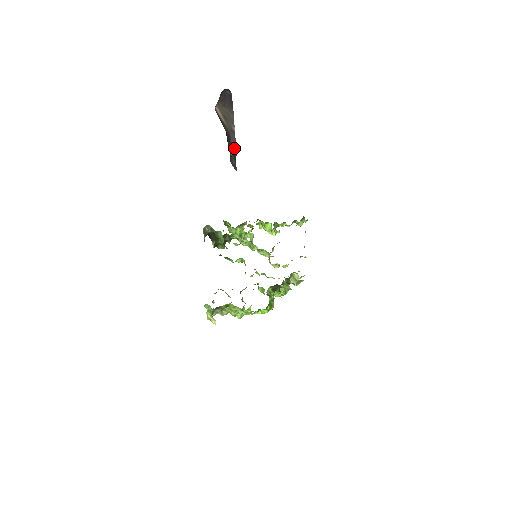
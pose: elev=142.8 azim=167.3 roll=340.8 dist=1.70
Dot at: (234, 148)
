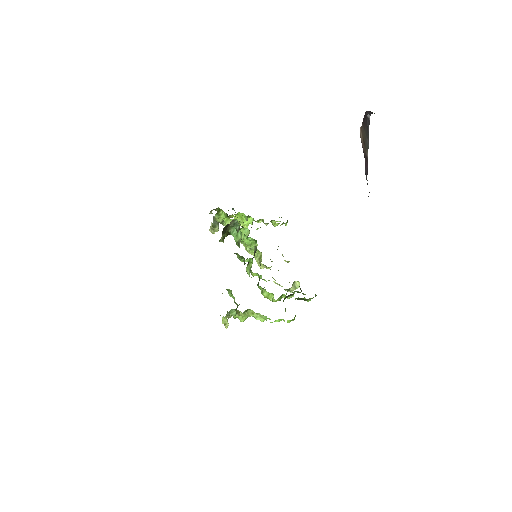
Dot at: (366, 176)
